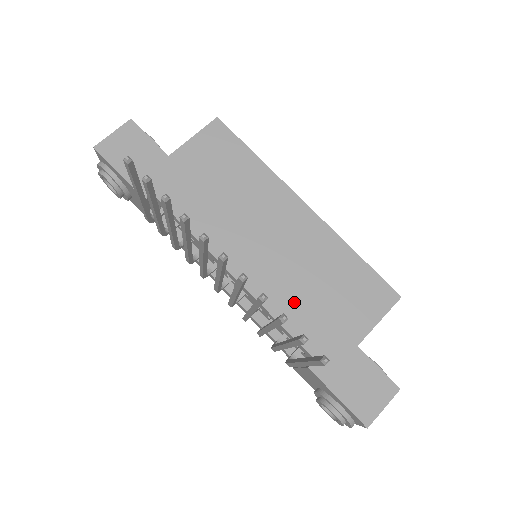
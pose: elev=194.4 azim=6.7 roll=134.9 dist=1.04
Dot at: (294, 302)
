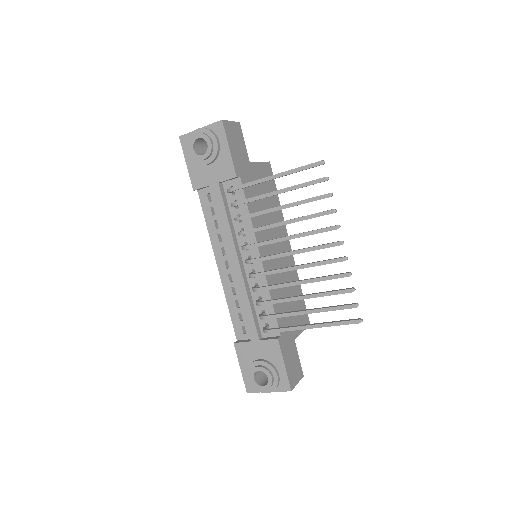
Dot at: (279, 295)
